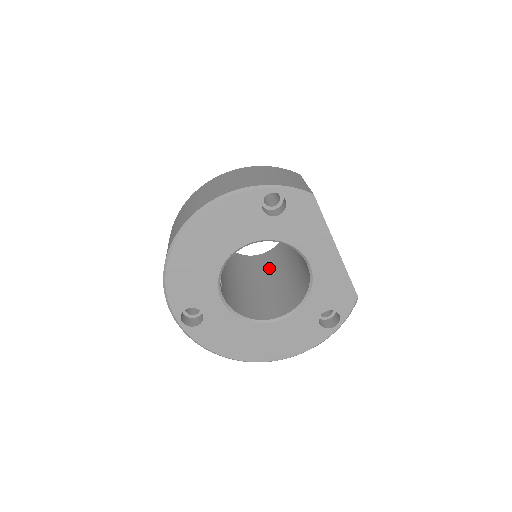
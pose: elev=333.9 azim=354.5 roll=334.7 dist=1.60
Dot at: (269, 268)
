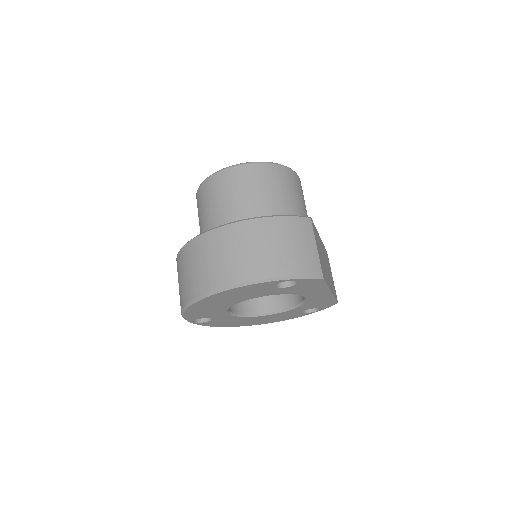
Dot at: occluded
